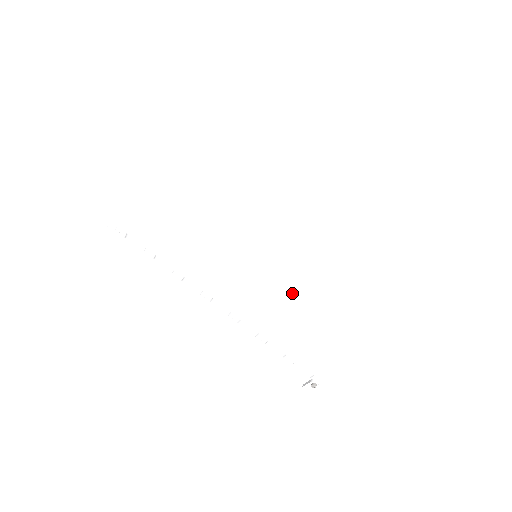
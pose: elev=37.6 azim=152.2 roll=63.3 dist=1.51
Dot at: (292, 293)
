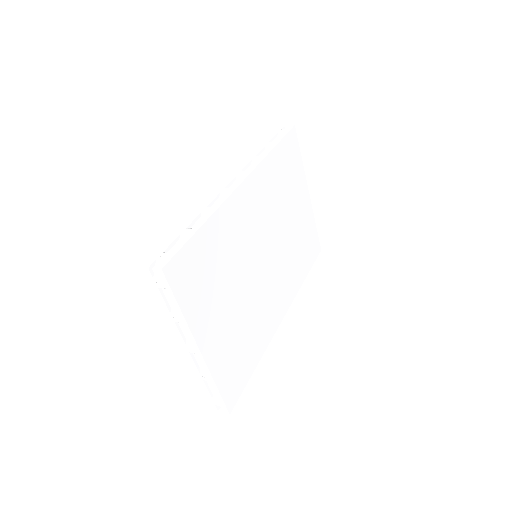
Dot at: (289, 245)
